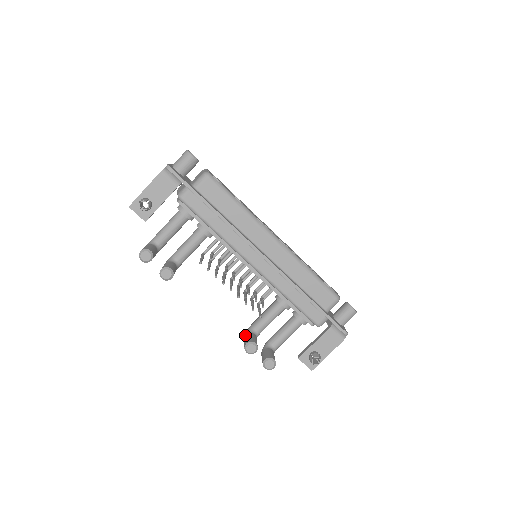
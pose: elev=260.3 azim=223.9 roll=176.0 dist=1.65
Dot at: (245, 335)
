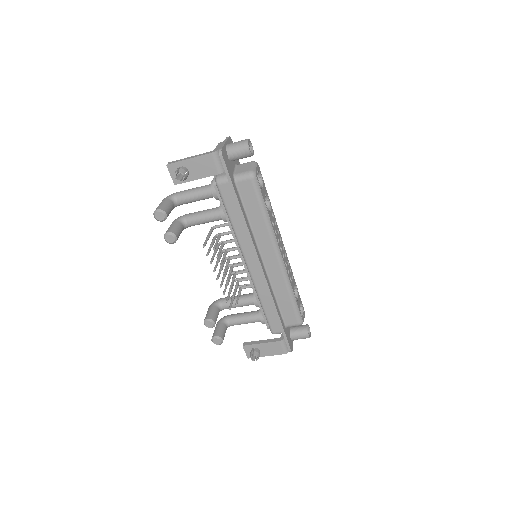
Dot at: (211, 306)
